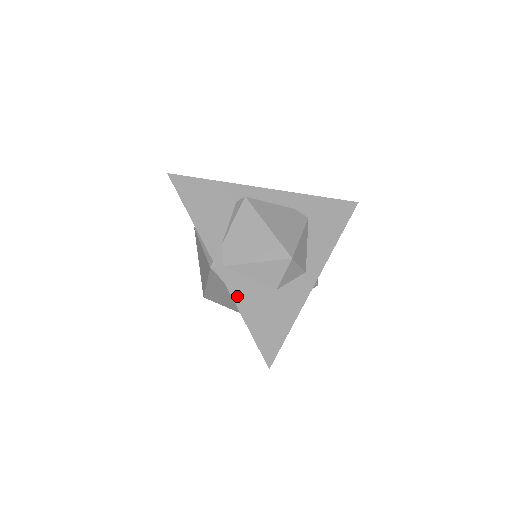
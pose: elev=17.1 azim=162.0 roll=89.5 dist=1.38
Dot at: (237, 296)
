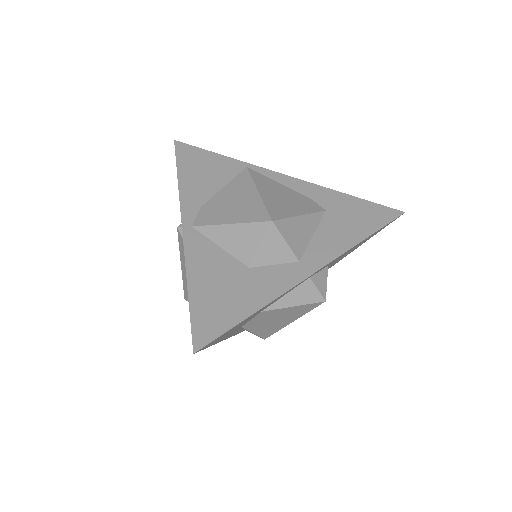
Dot at: (192, 259)
